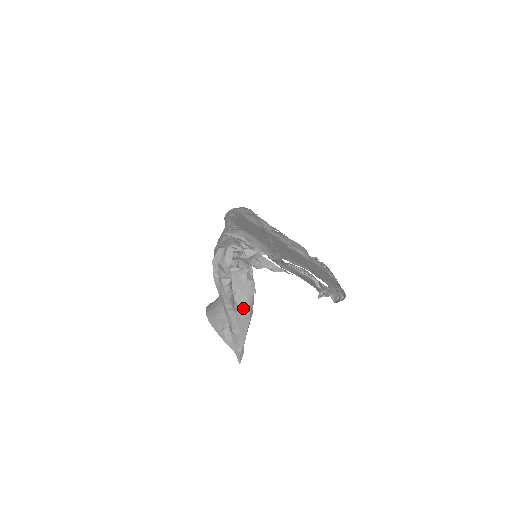
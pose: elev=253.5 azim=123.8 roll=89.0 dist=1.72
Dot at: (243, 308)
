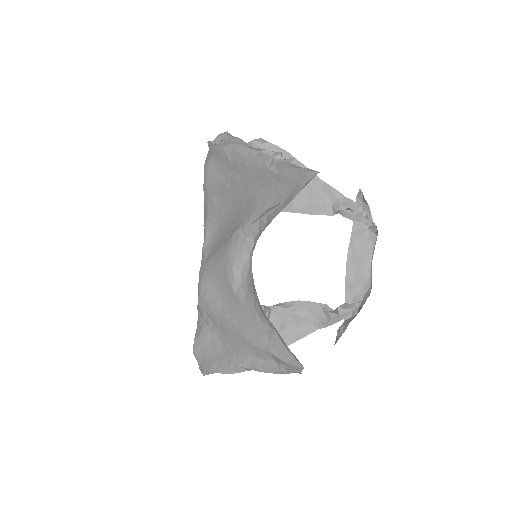
Dot at: occluded
